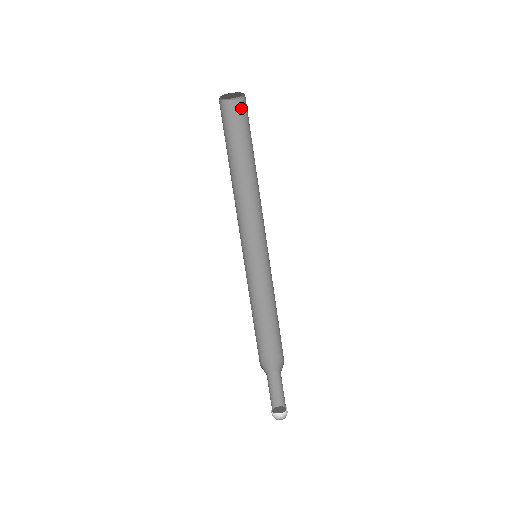
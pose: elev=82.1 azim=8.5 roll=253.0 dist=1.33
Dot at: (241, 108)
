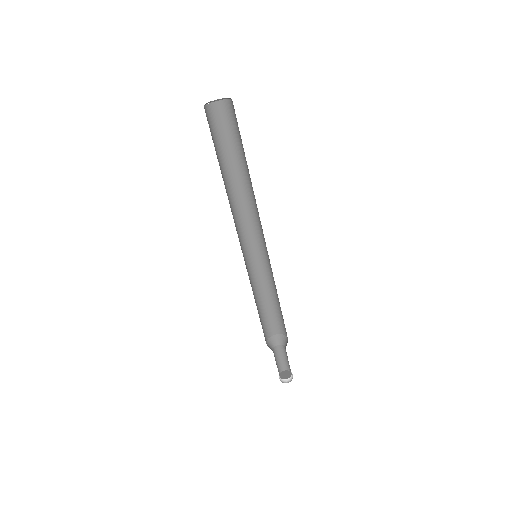
Dot at: (234, 110)
